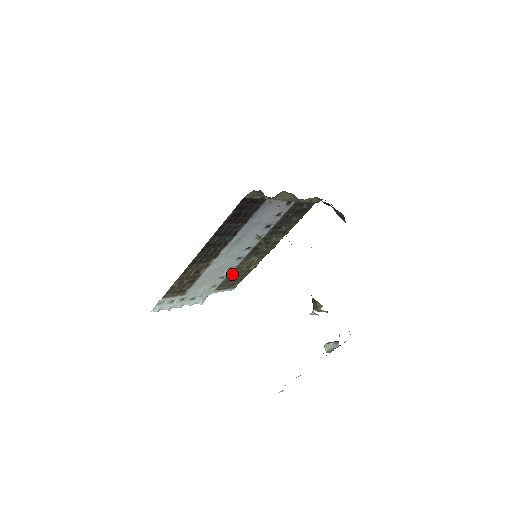
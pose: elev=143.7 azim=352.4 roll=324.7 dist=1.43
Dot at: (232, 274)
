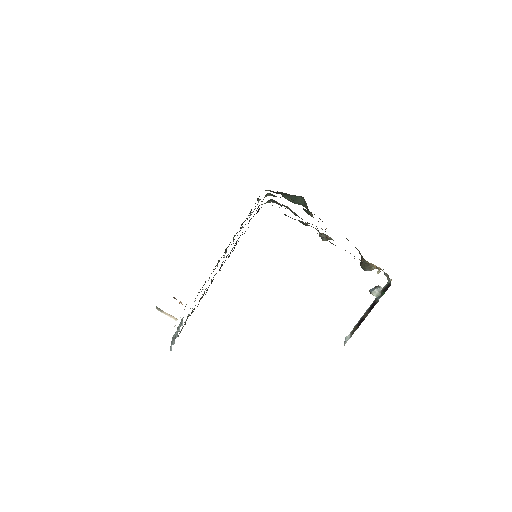
Dot at: occluded
